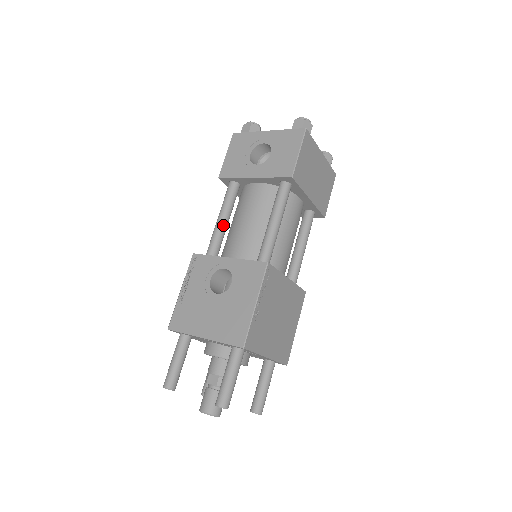
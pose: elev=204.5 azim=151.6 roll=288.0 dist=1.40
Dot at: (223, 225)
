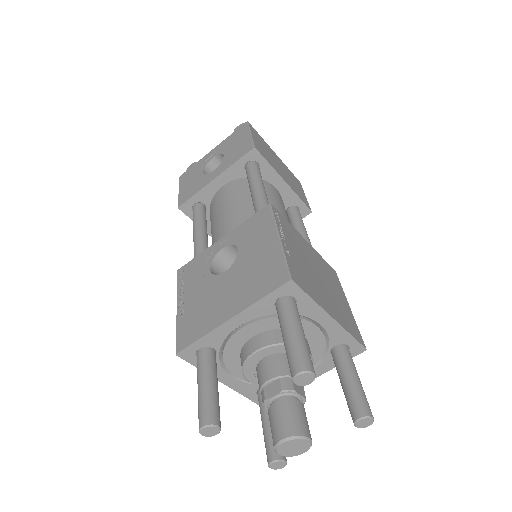
Dot at: (202, 236)
